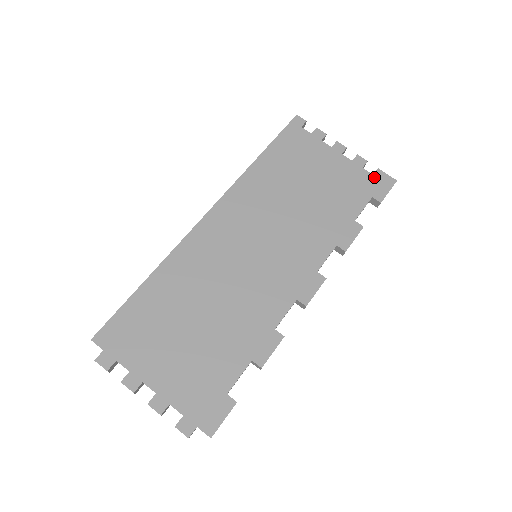
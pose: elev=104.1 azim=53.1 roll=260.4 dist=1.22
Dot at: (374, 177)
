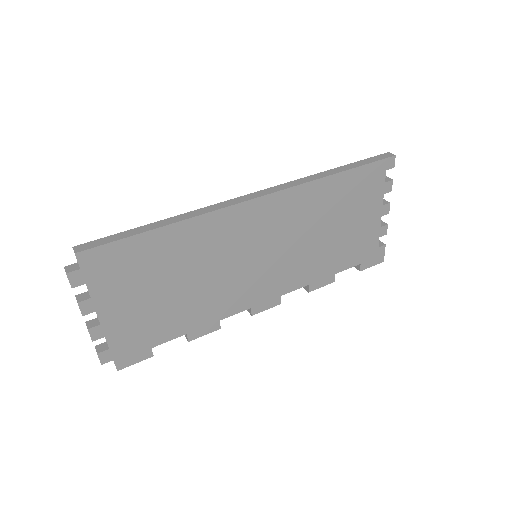
Dot at: (377, 250)
